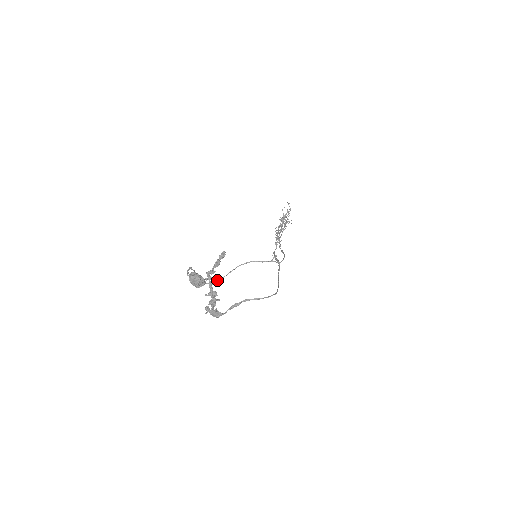
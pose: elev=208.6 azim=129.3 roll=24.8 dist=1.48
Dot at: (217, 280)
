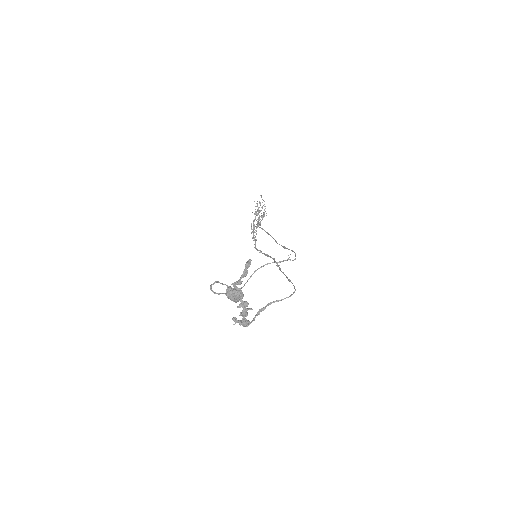
Dot at: (239, 289)
